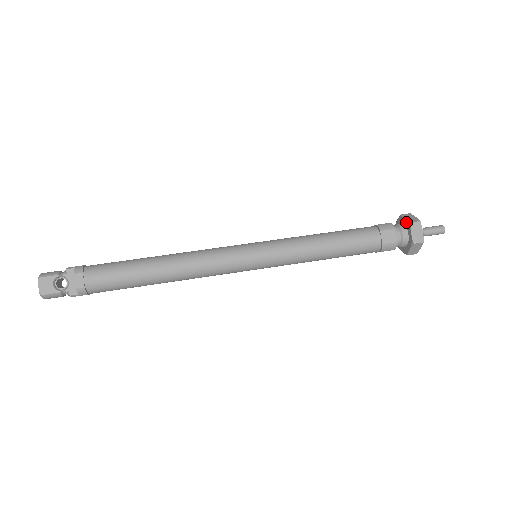
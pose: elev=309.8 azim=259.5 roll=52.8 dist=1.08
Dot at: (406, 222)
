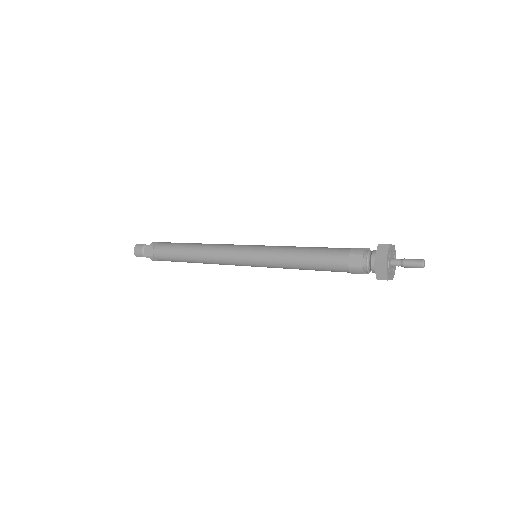
Dot at: occluded
